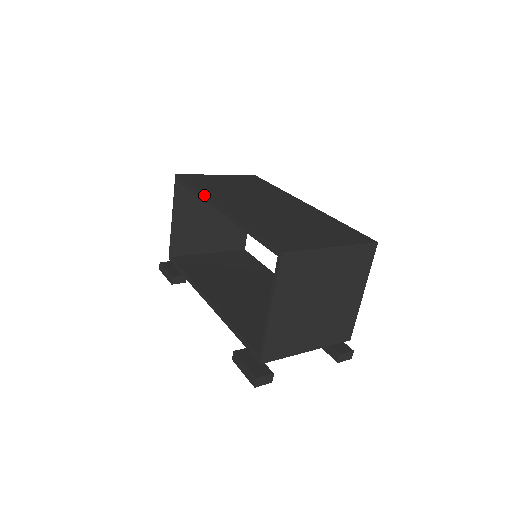
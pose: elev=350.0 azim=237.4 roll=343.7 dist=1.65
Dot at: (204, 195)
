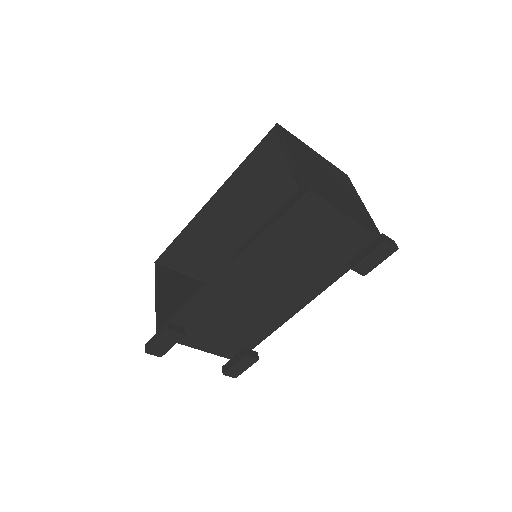
Dot at: (192, 219)
